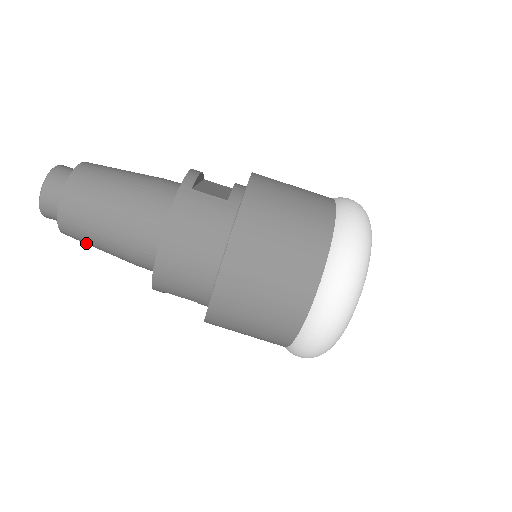
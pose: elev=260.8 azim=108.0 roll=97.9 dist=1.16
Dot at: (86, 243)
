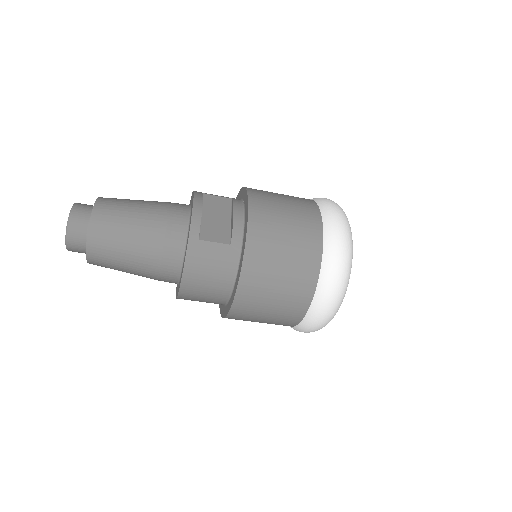
Dot at: occluded
